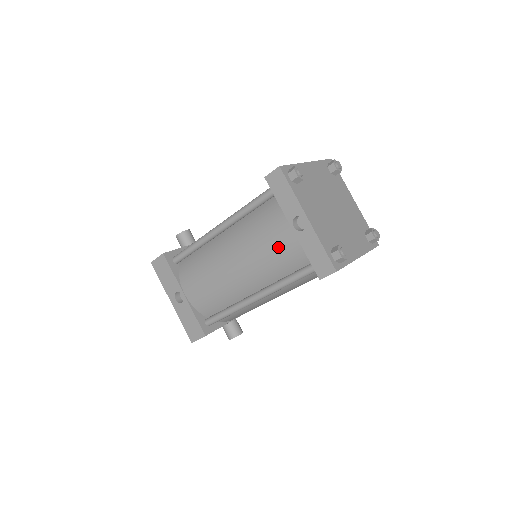
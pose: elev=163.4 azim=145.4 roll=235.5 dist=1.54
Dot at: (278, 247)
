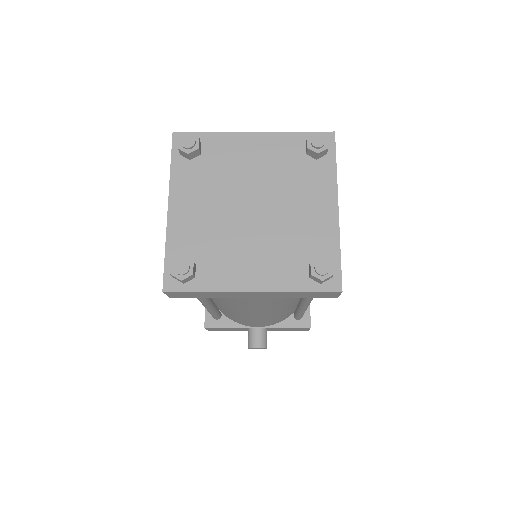
Dot at: occluded
